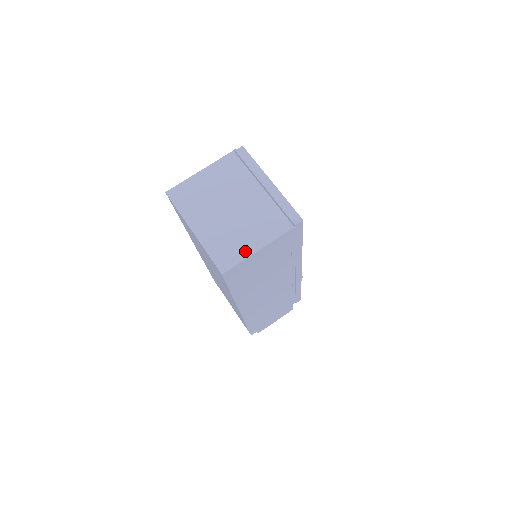
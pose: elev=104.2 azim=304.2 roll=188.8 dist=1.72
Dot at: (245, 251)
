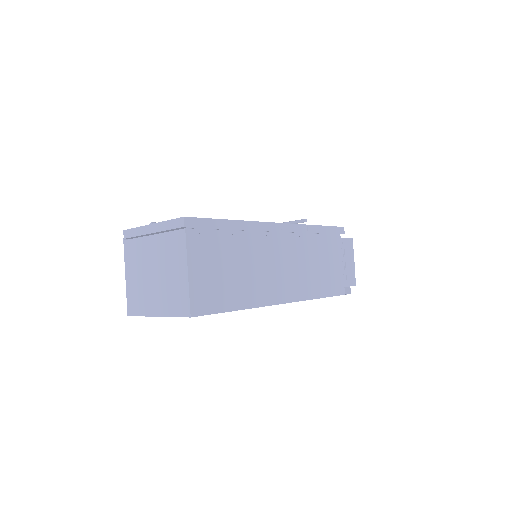
Dot at: (184, 285)
